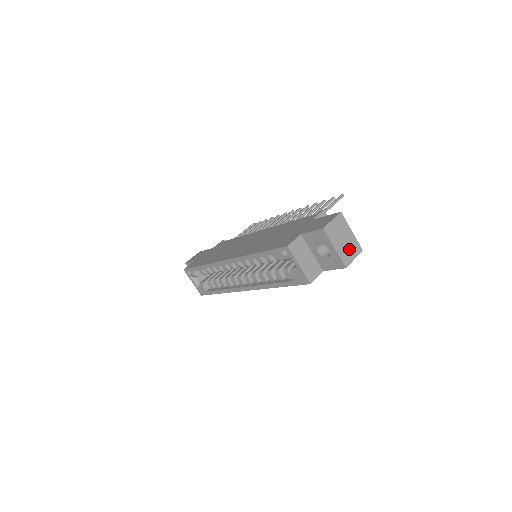
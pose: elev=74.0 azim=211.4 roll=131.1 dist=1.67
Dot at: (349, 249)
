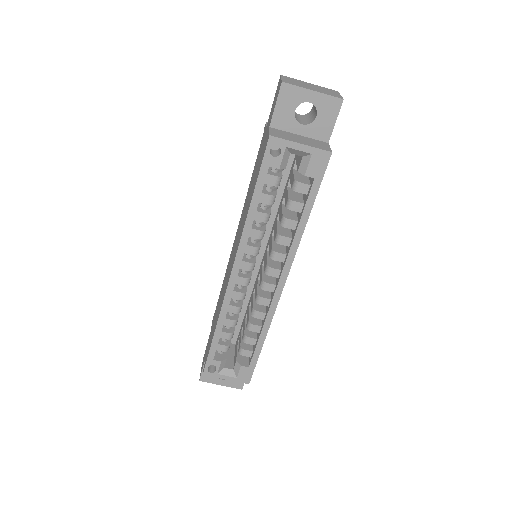
Dot at: (325, 91)
